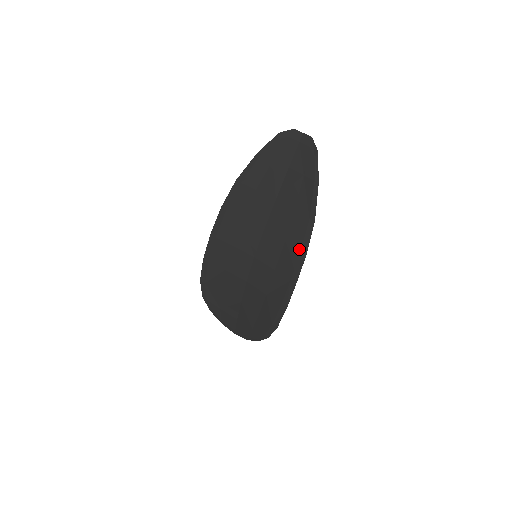
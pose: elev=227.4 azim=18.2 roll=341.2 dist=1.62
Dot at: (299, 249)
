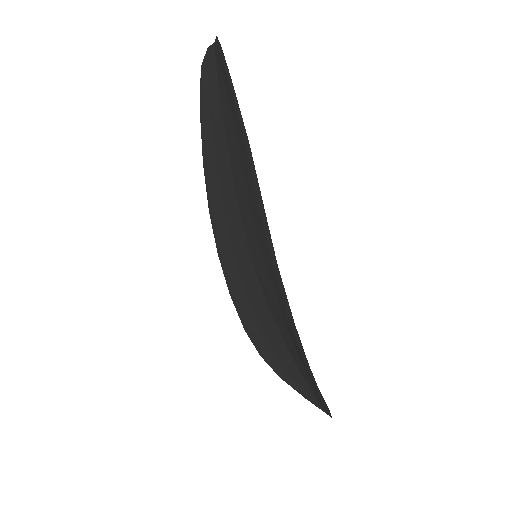
Dot at: (257, 203)
